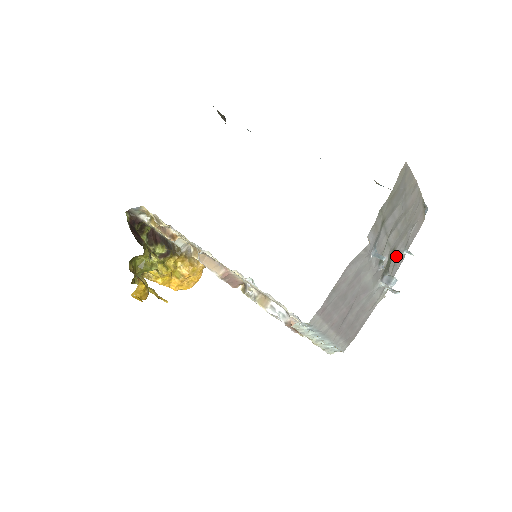
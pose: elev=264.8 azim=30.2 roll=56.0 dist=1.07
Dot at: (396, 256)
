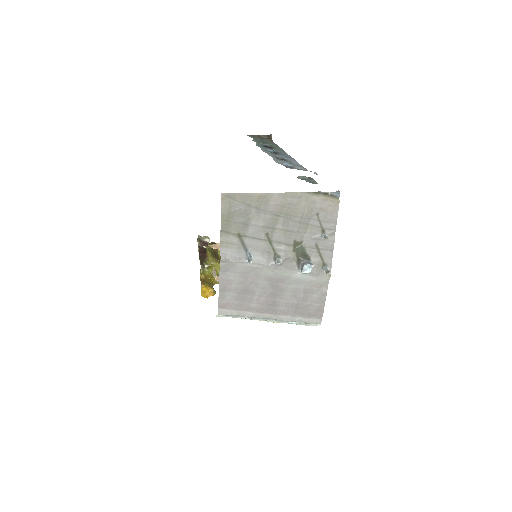
Dot at: (311, 244)
